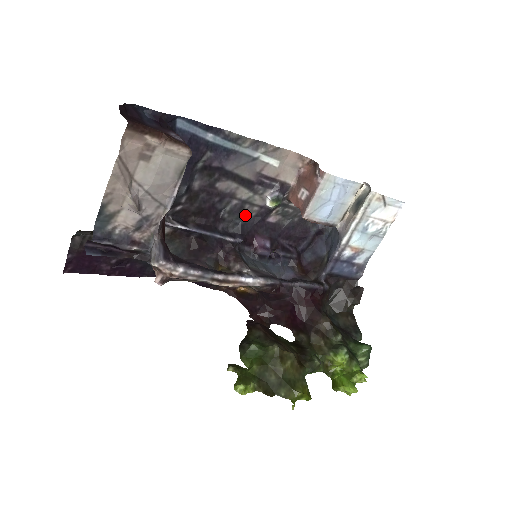
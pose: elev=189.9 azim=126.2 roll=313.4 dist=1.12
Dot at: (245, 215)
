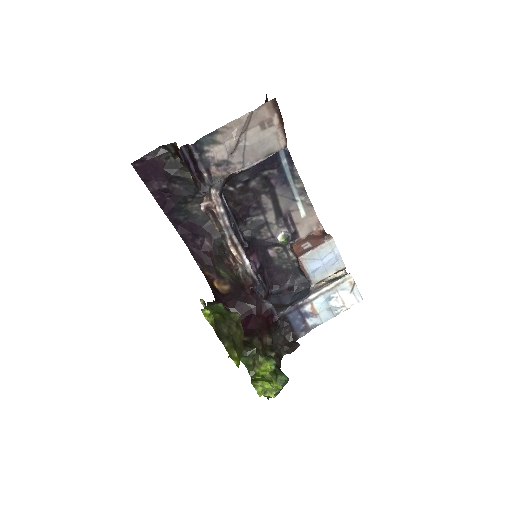
Dot at: (260, 233)
